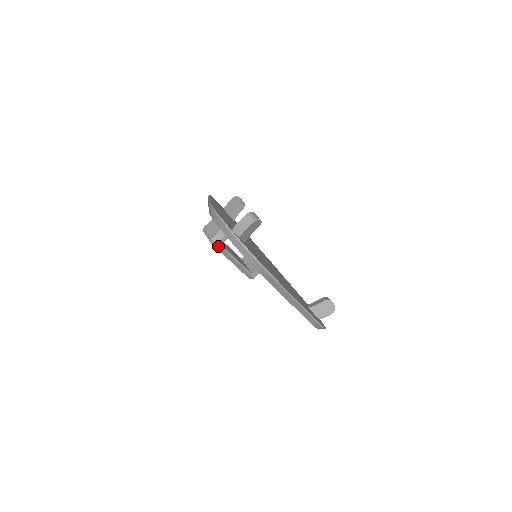
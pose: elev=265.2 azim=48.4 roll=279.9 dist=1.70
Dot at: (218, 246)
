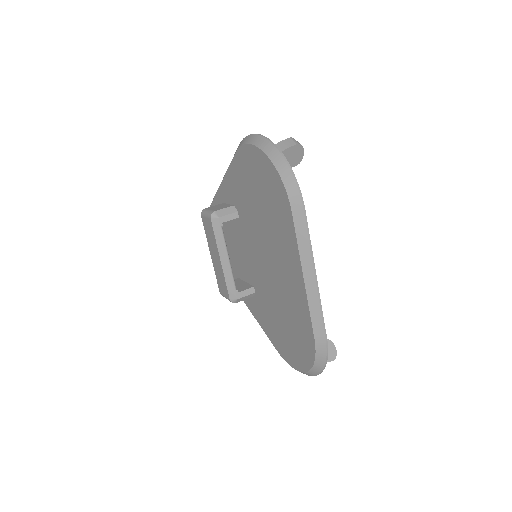
Dot at: (217, 224)
